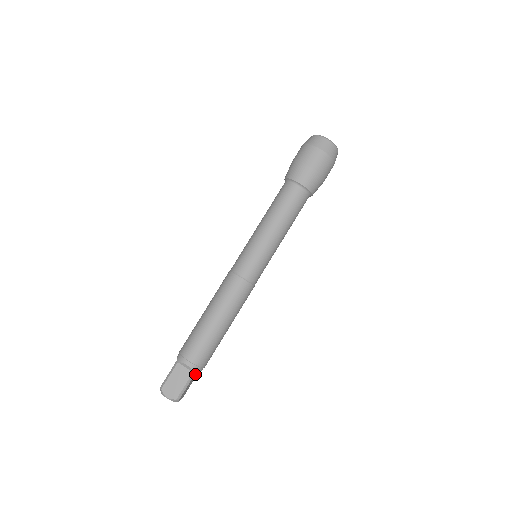
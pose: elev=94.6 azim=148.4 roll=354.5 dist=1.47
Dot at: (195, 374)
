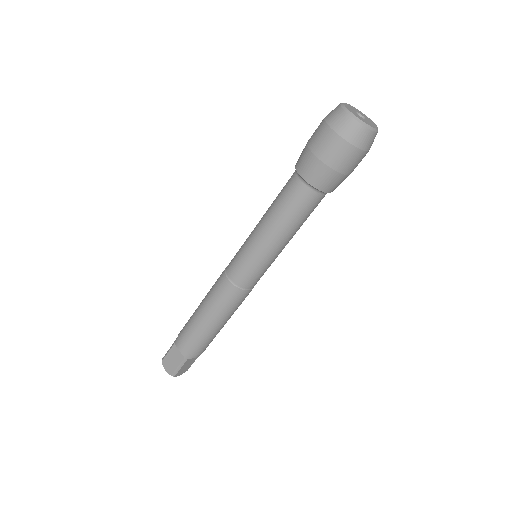
Dot at: (190, 358)
